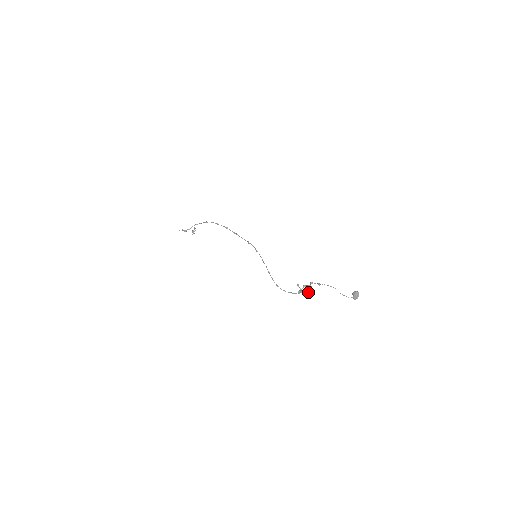
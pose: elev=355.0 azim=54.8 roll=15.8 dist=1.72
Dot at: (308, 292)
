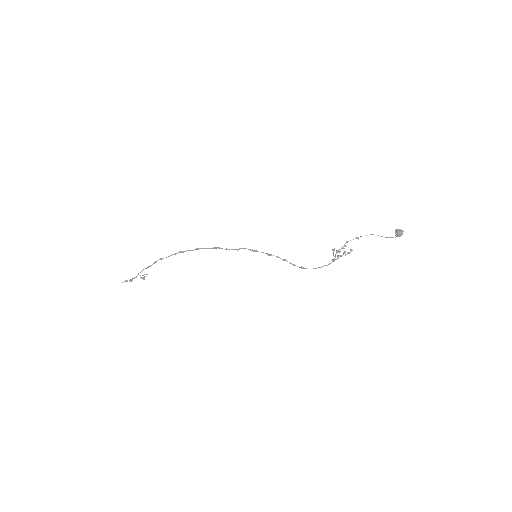
Dot at: (350, 250)
